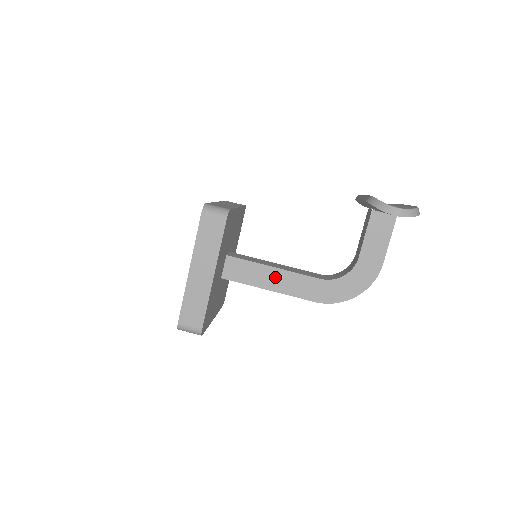
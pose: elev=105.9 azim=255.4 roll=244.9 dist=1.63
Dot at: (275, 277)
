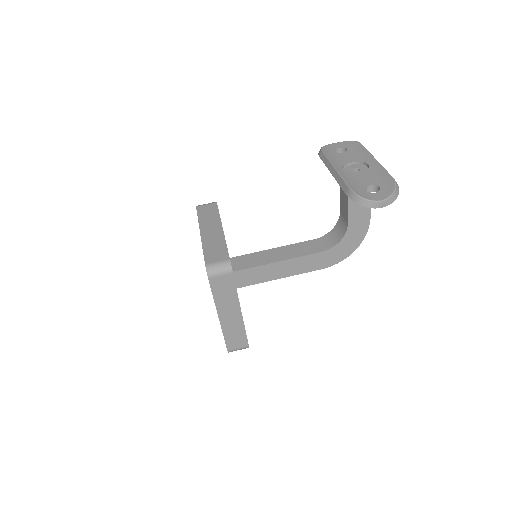
Dot at: (282, 268)
